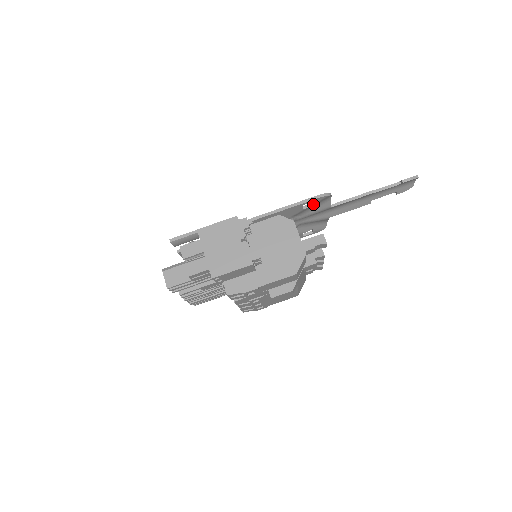
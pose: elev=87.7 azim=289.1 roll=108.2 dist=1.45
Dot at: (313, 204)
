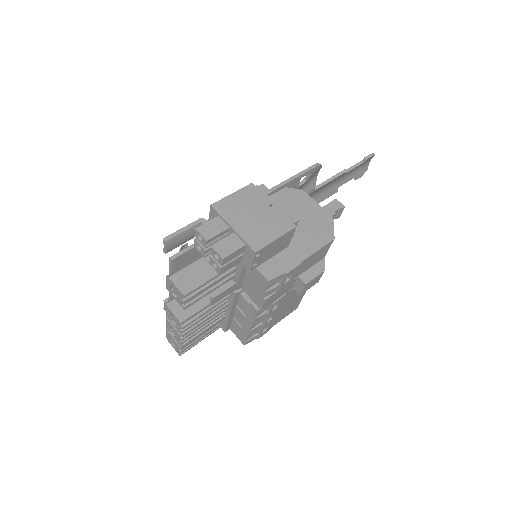
Dot at: (305, 181)
